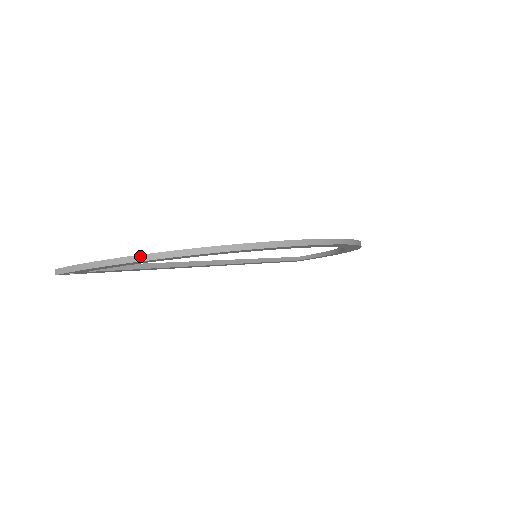
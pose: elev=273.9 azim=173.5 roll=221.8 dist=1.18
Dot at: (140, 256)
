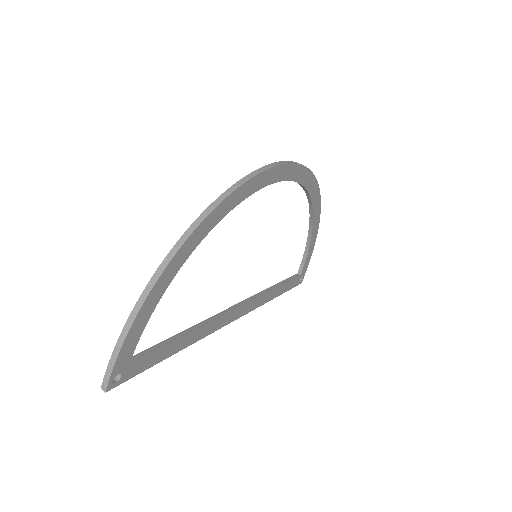
Dot at: (155, 274)
